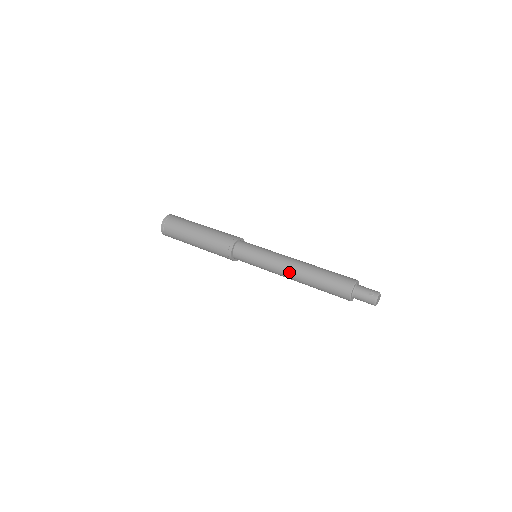
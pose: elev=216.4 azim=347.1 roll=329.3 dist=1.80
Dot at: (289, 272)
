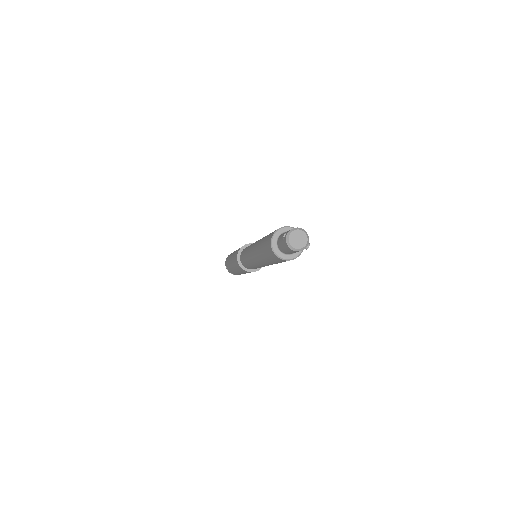
Dot at: (254, 258)
